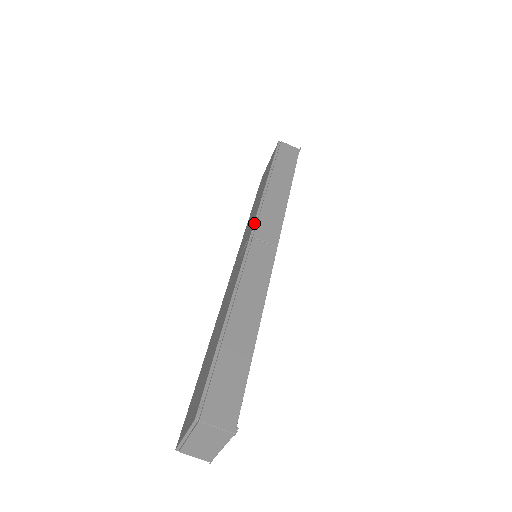
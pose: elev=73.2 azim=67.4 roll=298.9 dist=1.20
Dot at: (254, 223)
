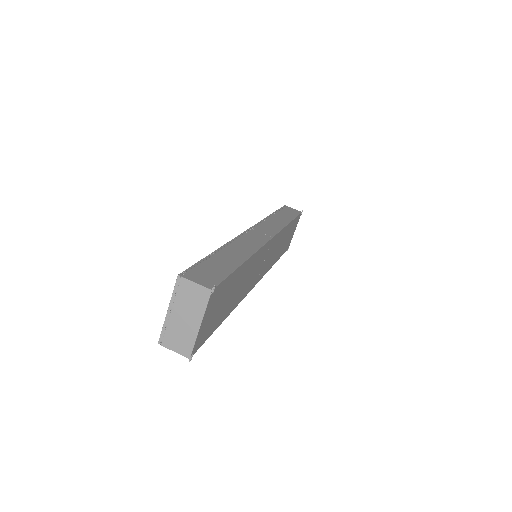
Dot at: (255, 225)
